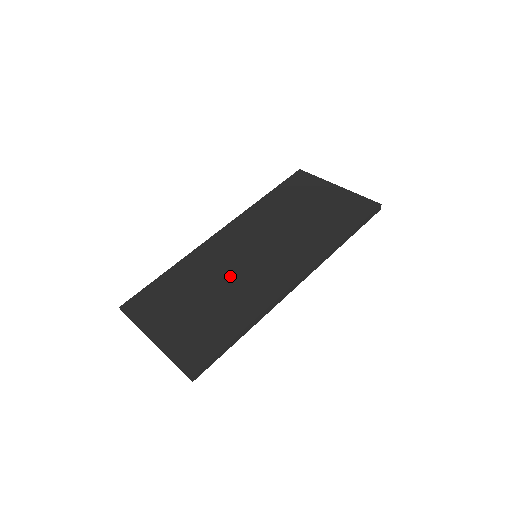
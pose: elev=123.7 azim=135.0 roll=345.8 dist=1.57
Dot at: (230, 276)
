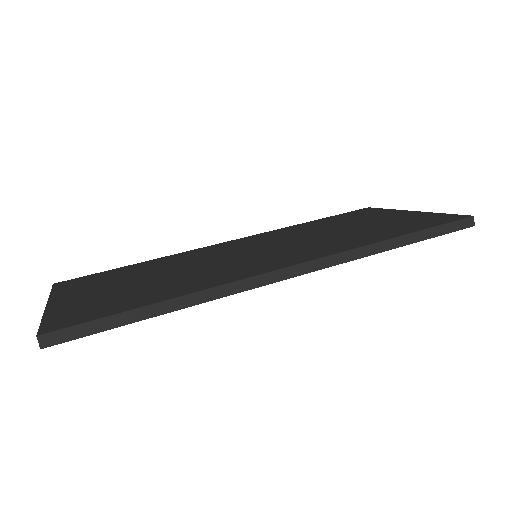
Dot at: (204, 264)
